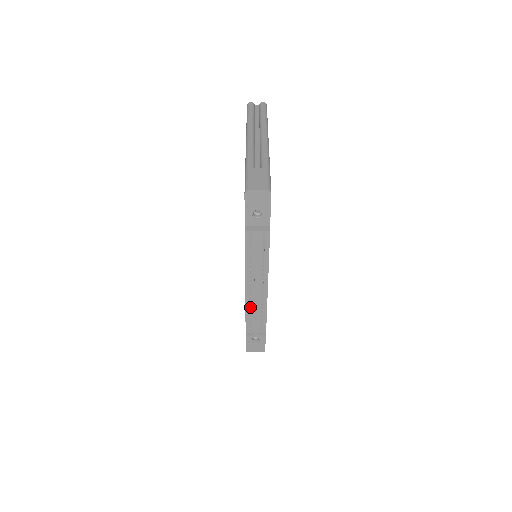
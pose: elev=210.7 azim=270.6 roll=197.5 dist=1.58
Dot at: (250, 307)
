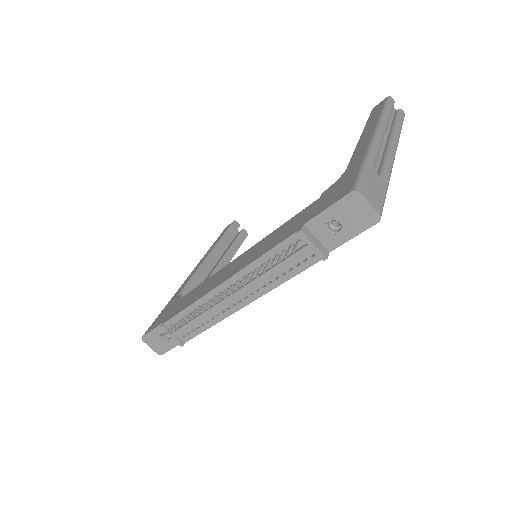
Dot at: occluded
